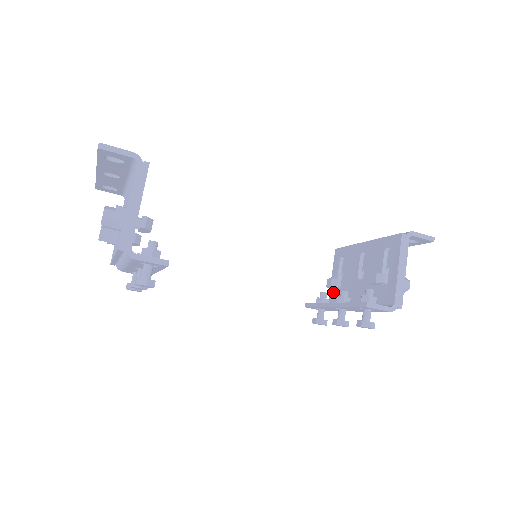
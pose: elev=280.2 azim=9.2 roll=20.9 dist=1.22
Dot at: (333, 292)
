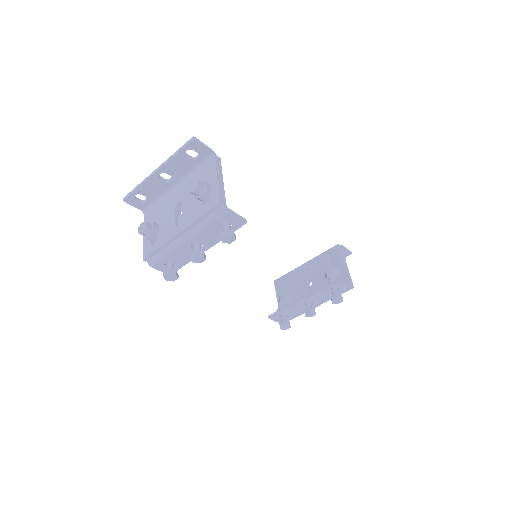
Dot at: occluded
